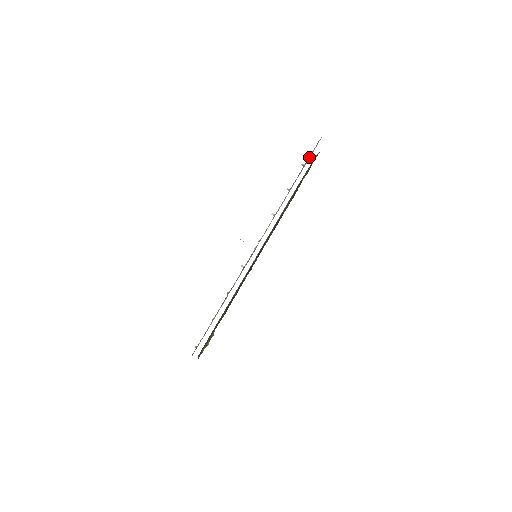
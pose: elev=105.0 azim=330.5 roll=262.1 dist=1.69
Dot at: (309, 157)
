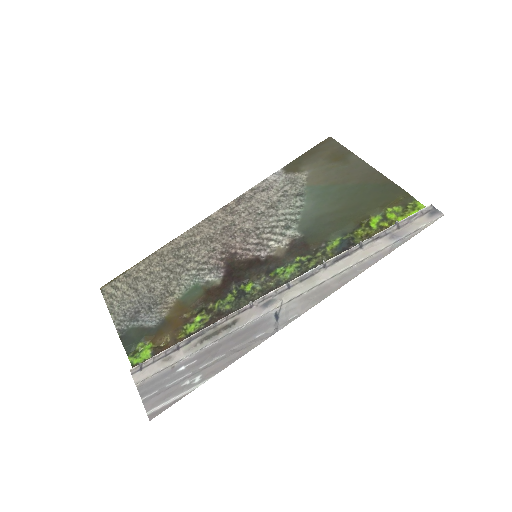
Dot at: (414, 230)
